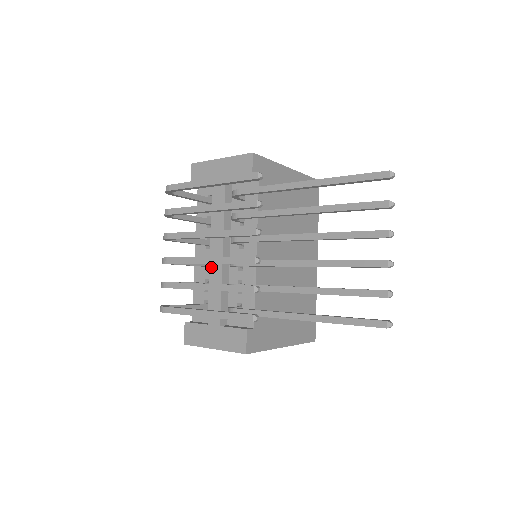
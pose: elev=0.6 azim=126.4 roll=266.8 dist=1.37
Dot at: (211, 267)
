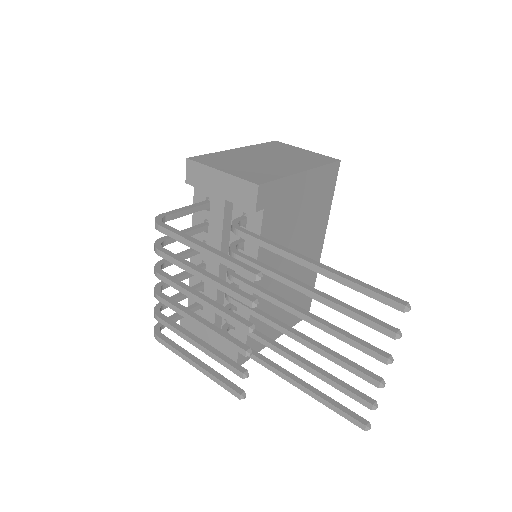
Dot at: occluded
